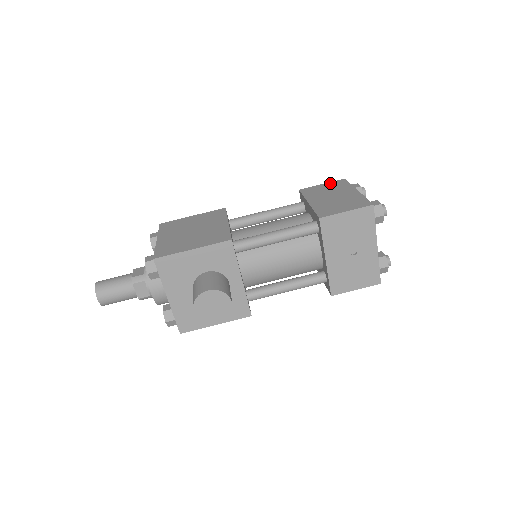
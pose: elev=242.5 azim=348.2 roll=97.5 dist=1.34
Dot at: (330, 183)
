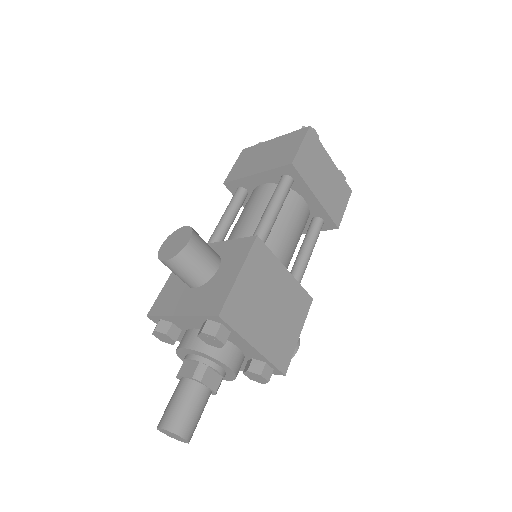
Dot at: (307, 142)
